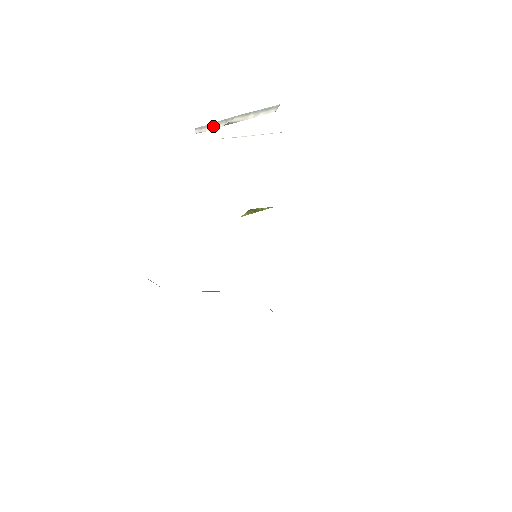
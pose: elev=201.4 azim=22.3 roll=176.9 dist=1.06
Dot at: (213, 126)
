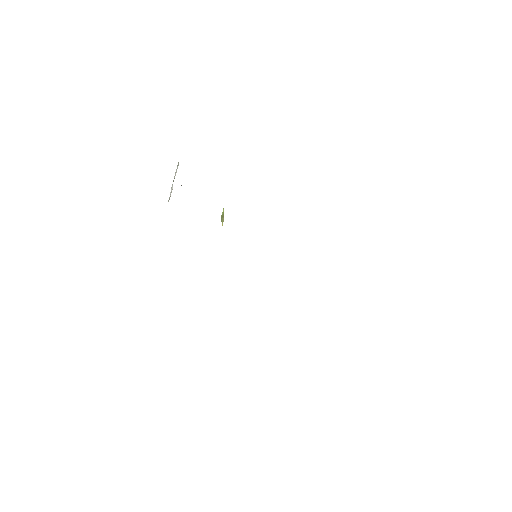
Dot at: (171, 192)
